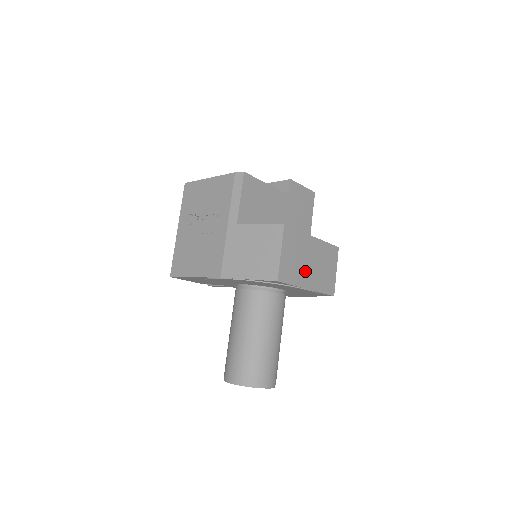
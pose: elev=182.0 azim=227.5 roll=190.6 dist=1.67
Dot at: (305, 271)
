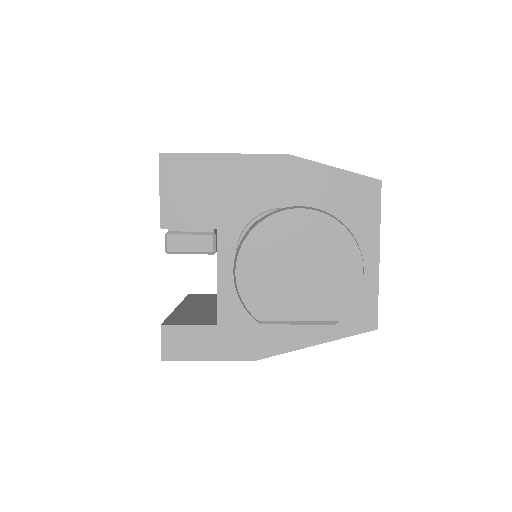
Dot at: occluded
